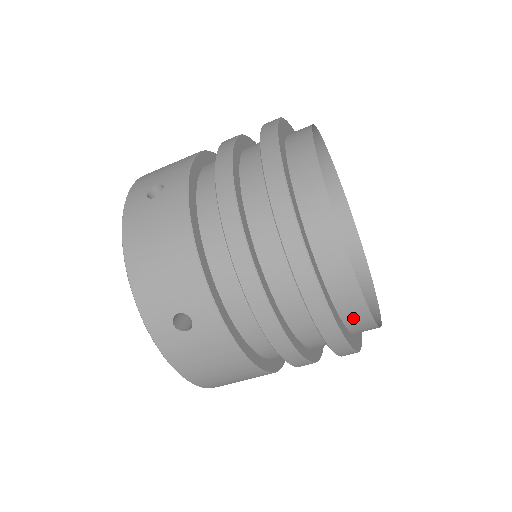
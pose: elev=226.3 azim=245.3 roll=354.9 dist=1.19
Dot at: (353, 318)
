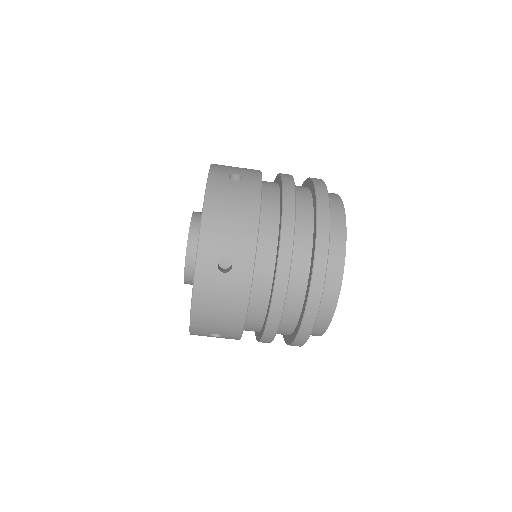
Dot at: (321, 315)
